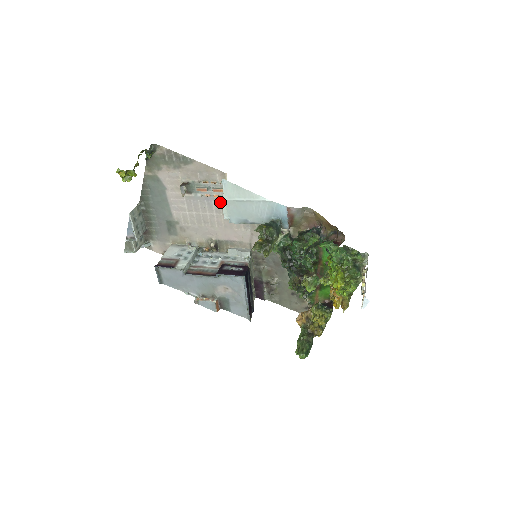
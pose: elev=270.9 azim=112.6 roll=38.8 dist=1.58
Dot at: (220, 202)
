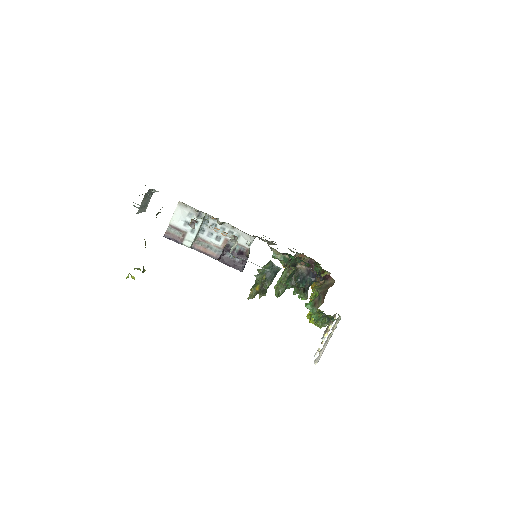
Dot at: occluded
